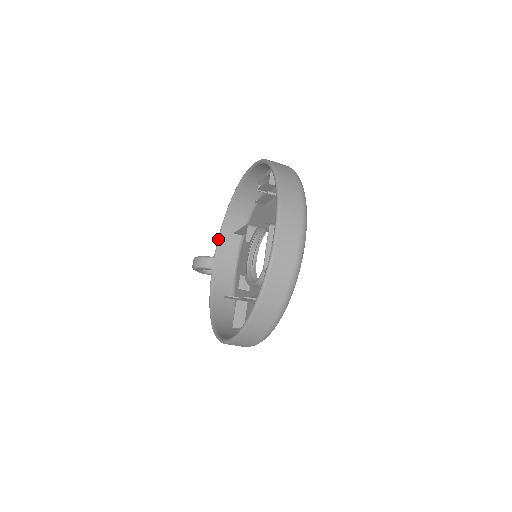
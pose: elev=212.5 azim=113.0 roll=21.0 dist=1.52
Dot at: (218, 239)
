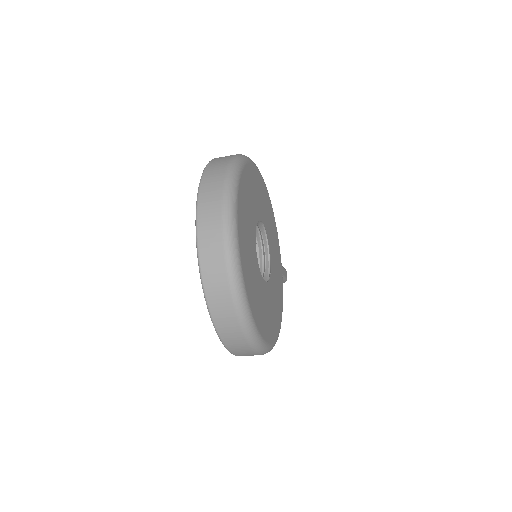
Dot at: occluded
